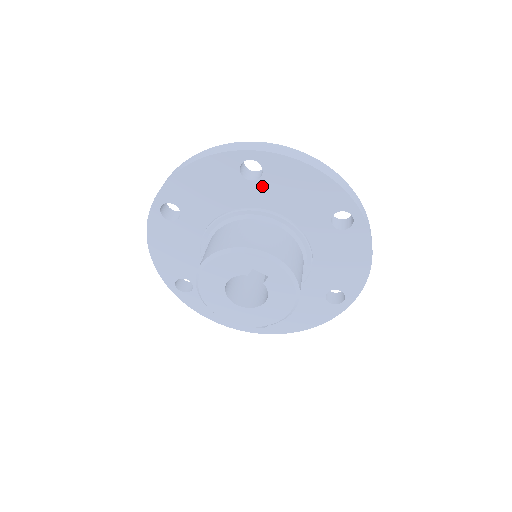
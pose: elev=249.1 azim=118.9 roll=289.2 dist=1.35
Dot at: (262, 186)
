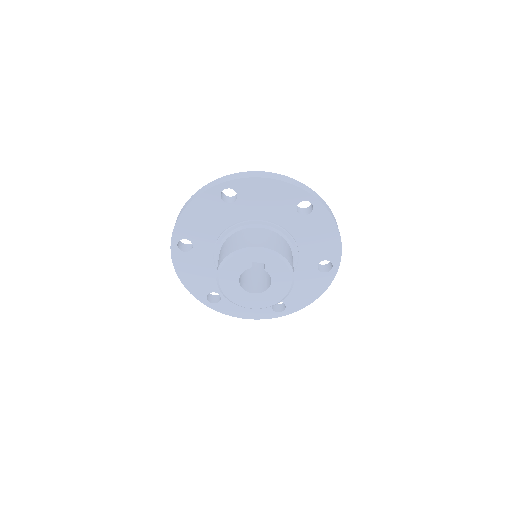
Dot at: (240, 204)
